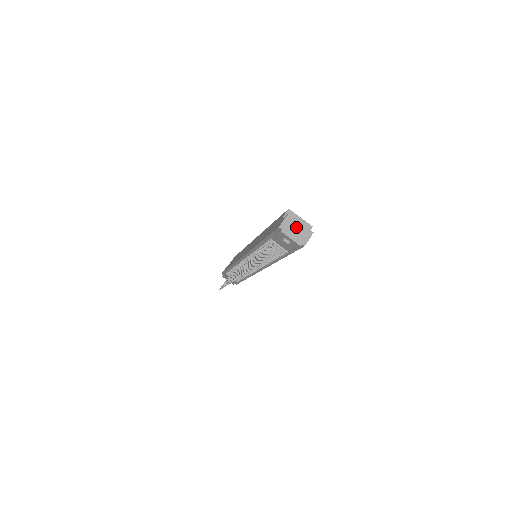
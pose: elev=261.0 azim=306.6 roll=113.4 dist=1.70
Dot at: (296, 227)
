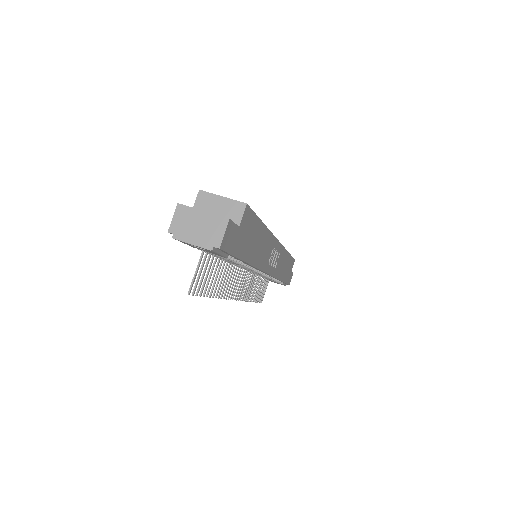
Dot at: (196, 221)
